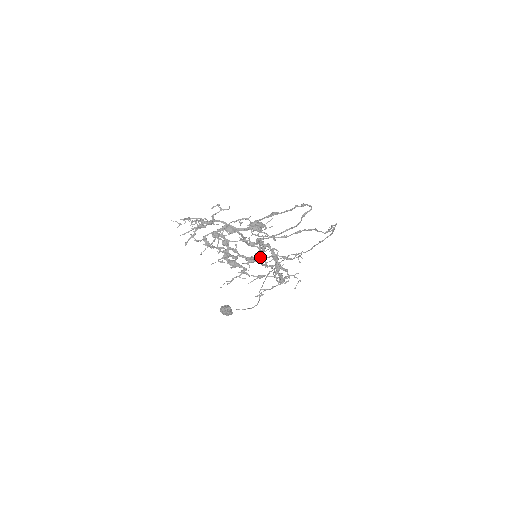
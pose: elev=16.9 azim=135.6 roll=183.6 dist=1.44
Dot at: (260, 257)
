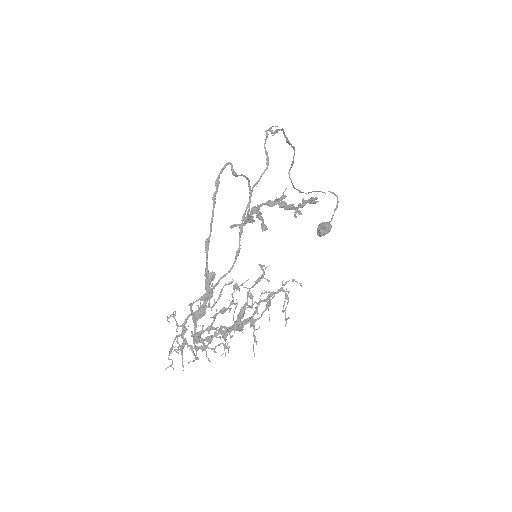
Dot at: (243, 307)
